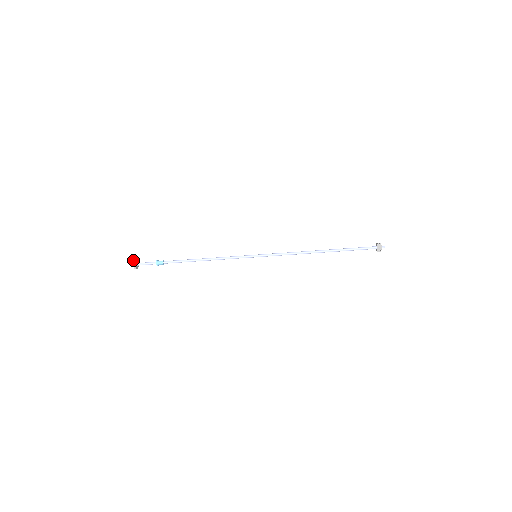
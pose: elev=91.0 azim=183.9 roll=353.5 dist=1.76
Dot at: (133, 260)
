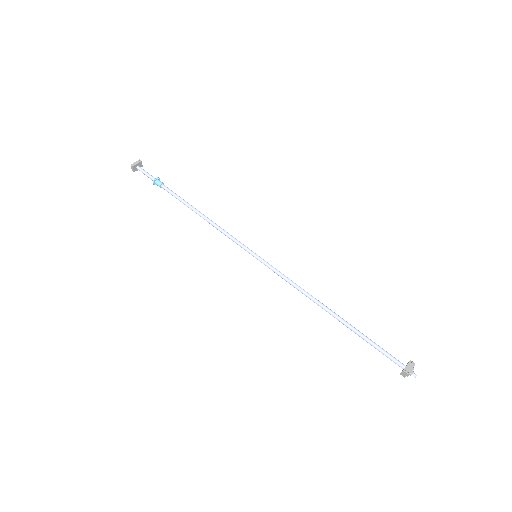
Dot at: occluded
